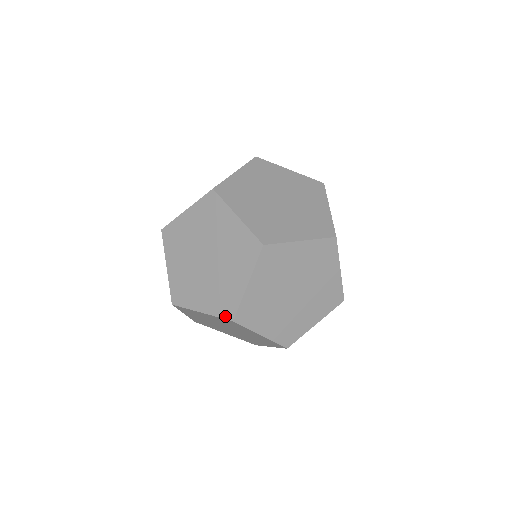
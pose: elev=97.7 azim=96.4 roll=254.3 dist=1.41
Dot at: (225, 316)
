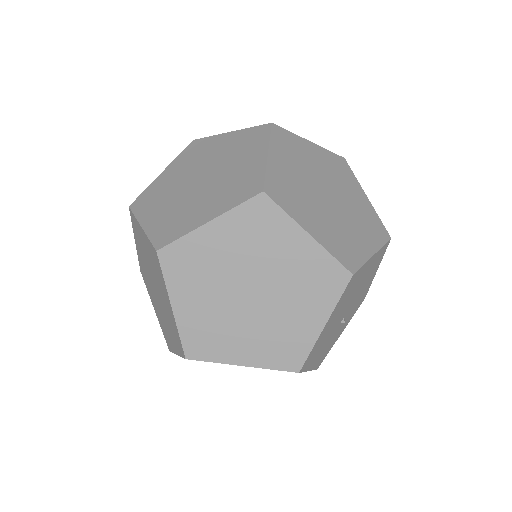
Dot at: (156, 241)
